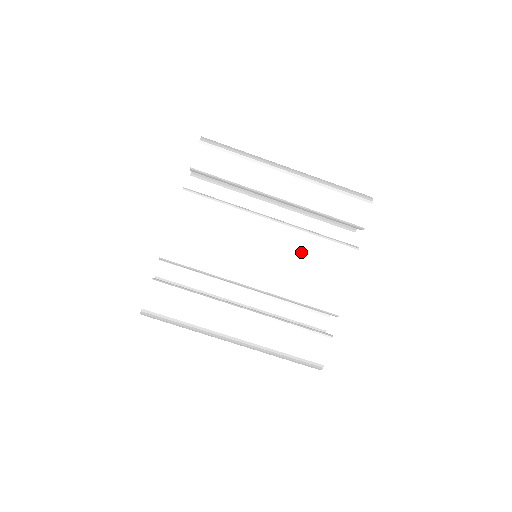
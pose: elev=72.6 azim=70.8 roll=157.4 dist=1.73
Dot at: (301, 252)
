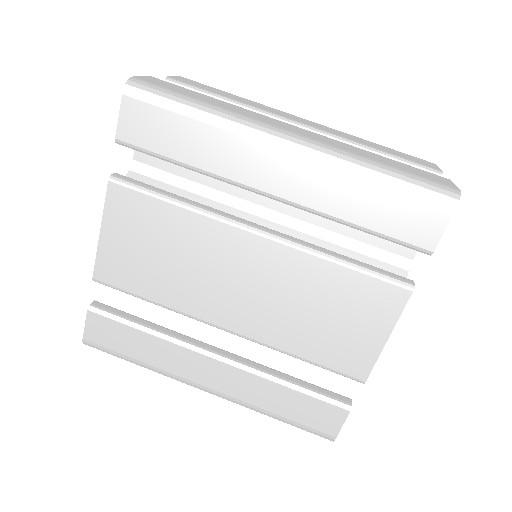
Dot at: (306, 288)
